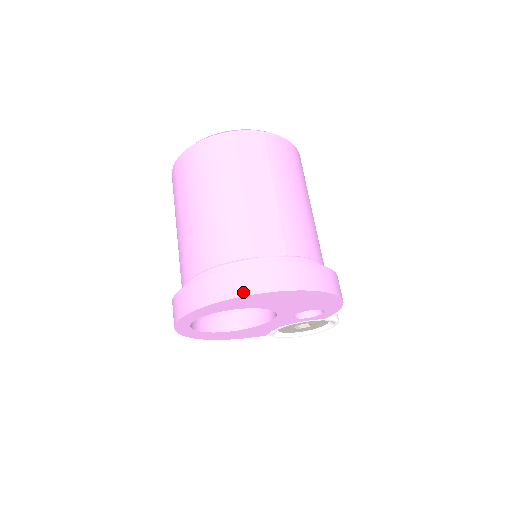
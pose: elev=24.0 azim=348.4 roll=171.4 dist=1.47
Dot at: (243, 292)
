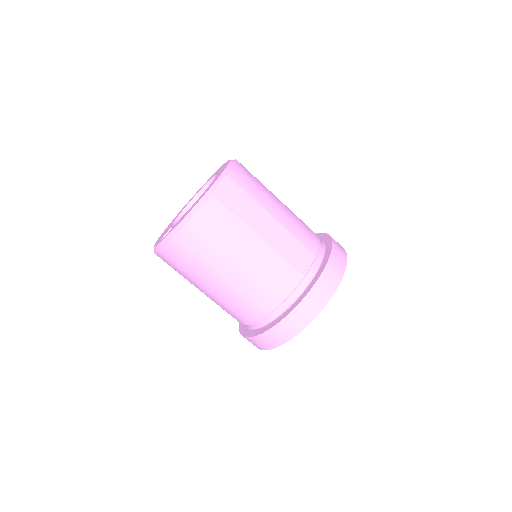
Dot at: (323, 305)
